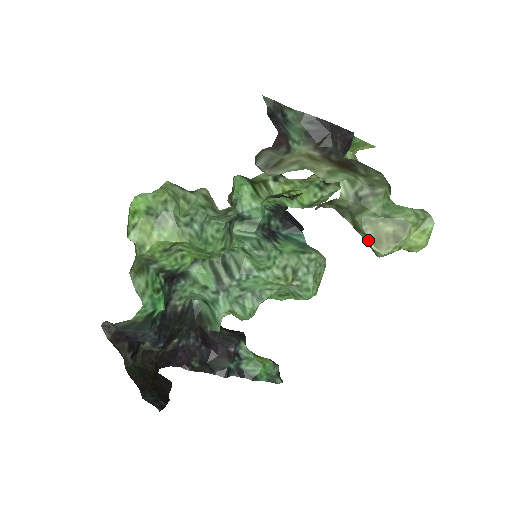
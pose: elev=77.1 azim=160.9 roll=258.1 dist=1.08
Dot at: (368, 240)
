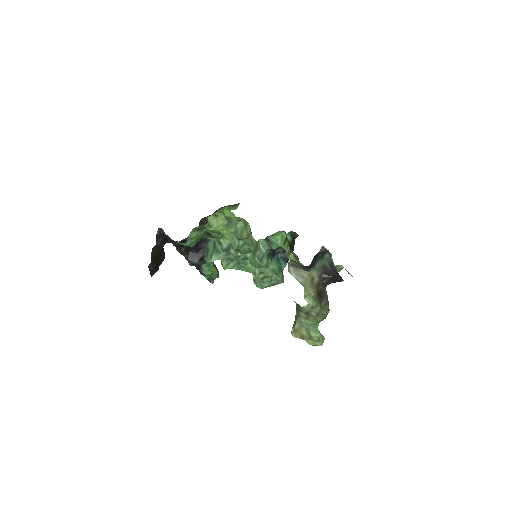
Dot at: (294, 326)
